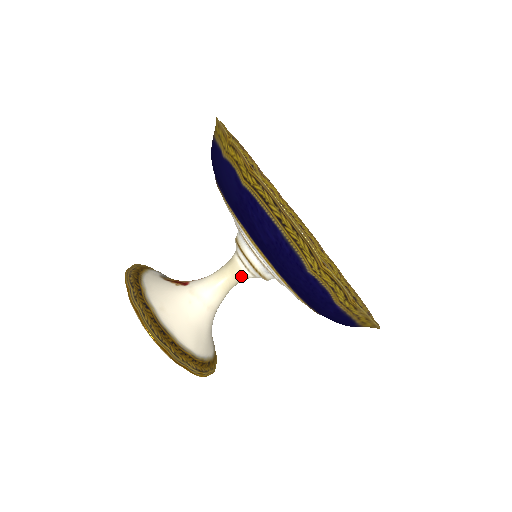
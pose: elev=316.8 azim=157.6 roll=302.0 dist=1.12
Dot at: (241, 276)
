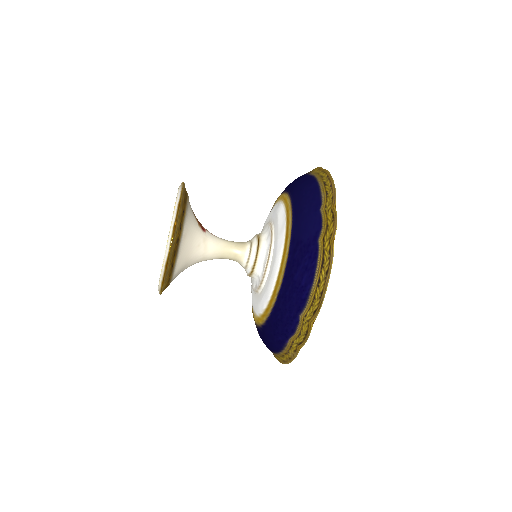
Dot at: (239, 260)
